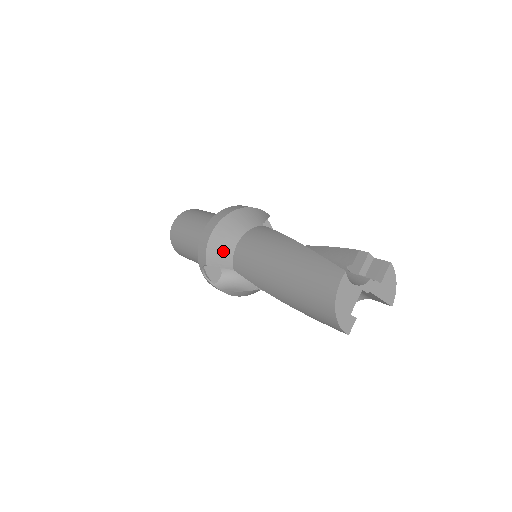
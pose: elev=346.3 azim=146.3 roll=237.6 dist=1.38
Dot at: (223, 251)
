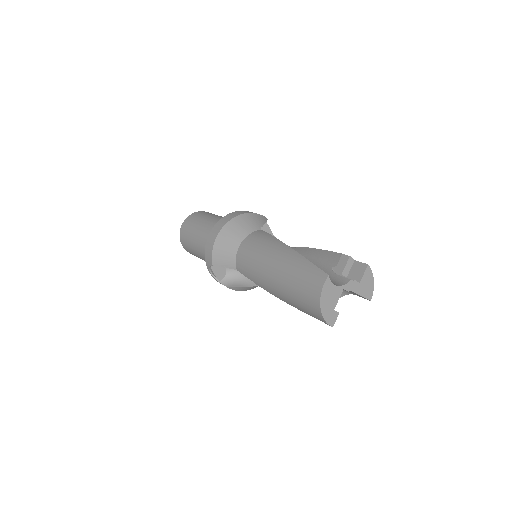
Dot at: (227, 254)
